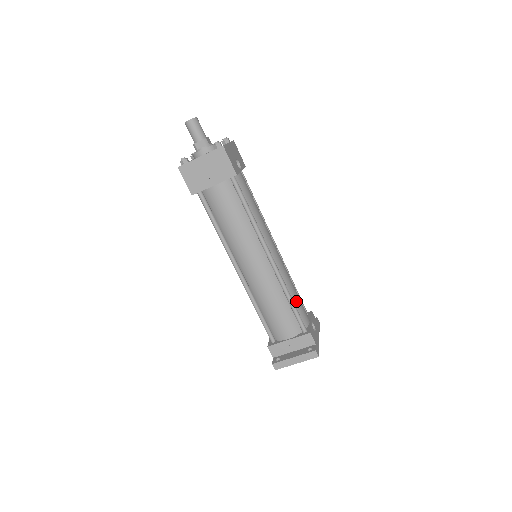
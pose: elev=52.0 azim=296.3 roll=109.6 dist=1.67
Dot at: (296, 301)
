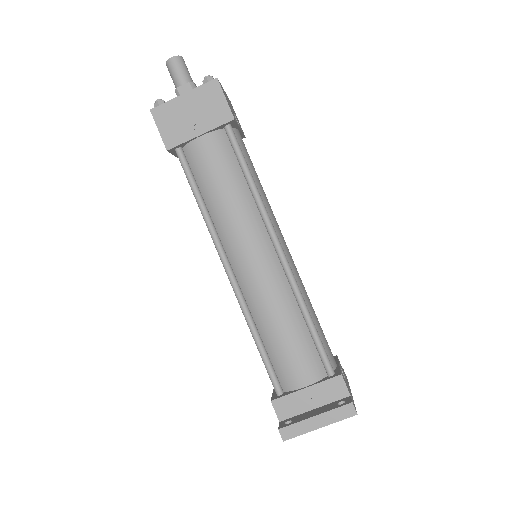
Dot at: (316, 325)
